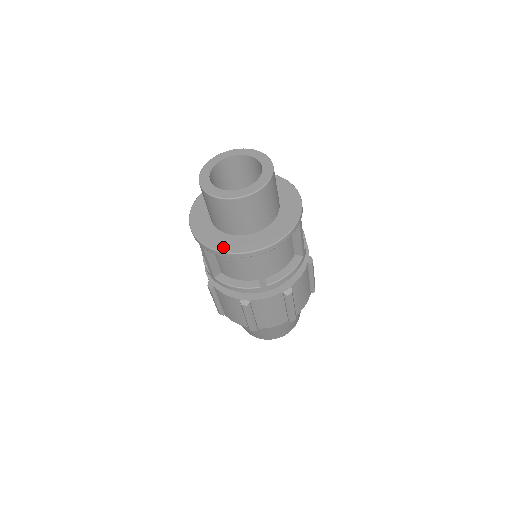
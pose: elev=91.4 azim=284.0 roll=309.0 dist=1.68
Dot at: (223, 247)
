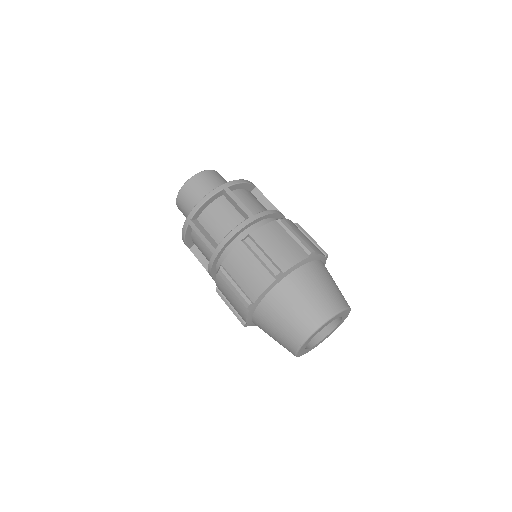
Dot at: occluded
